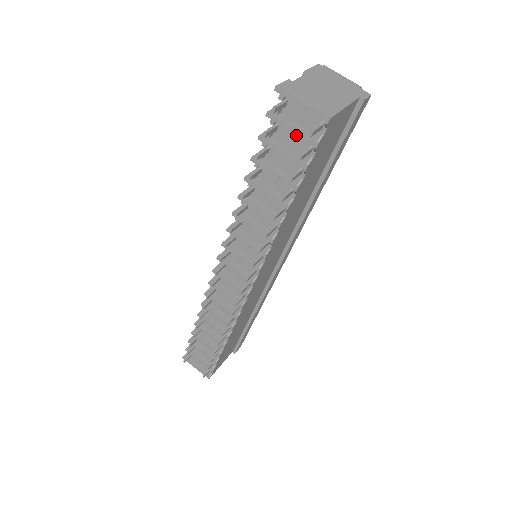
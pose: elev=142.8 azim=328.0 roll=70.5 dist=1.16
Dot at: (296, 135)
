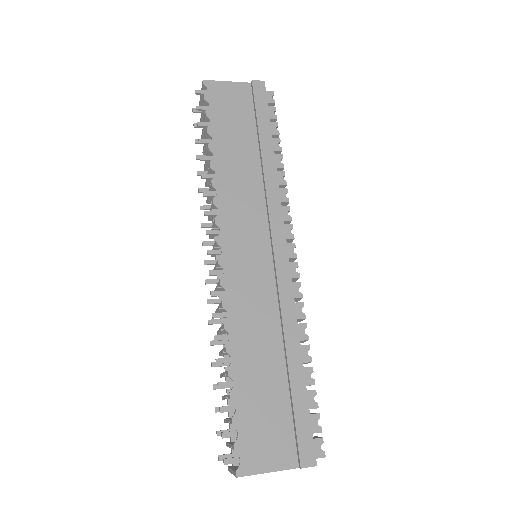
Dot at: occluded
